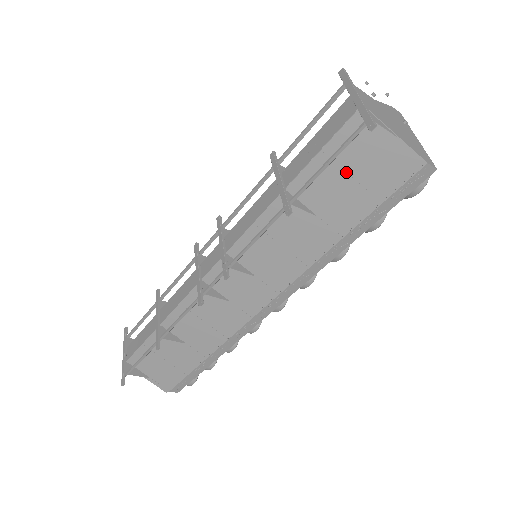
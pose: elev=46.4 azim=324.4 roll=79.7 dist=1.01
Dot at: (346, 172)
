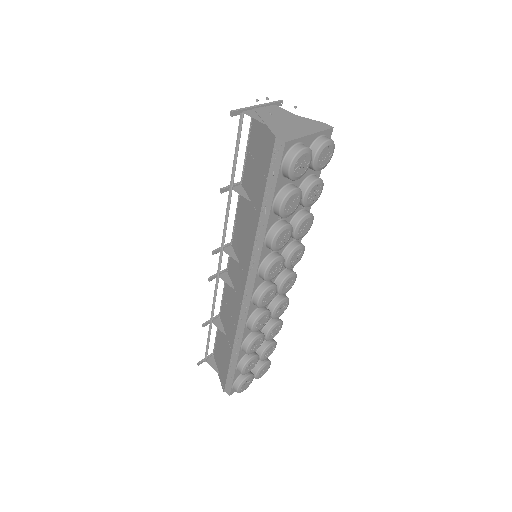
Dot at: (255, 161)
